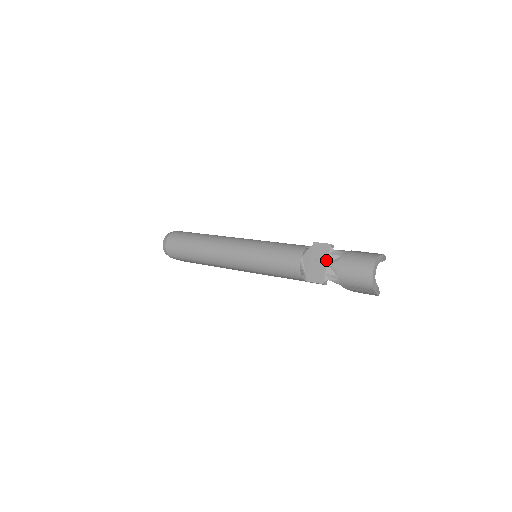
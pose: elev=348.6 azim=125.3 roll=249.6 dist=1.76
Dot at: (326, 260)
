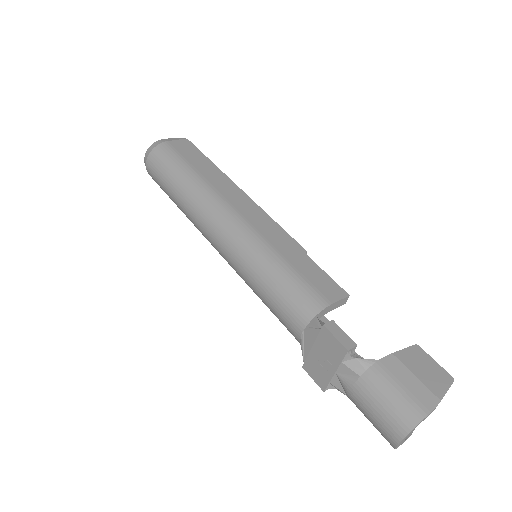
Dot at: (335, 367)
